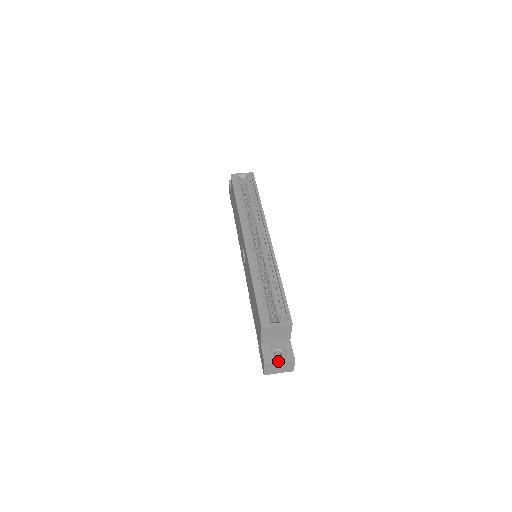
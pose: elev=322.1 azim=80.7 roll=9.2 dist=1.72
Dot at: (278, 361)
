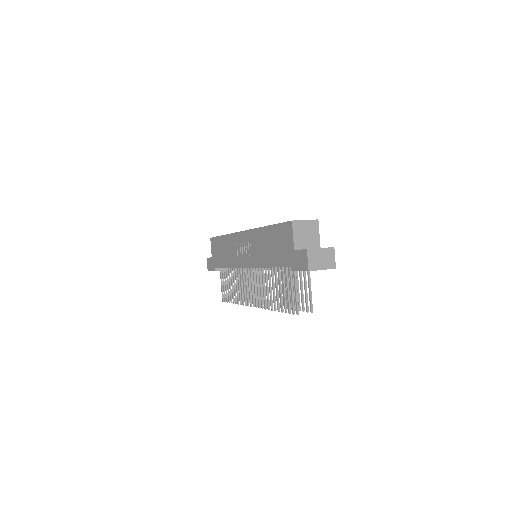
Dot at: (318, 248)
